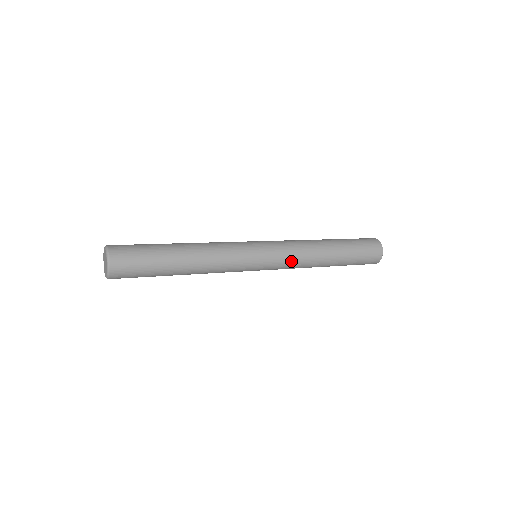
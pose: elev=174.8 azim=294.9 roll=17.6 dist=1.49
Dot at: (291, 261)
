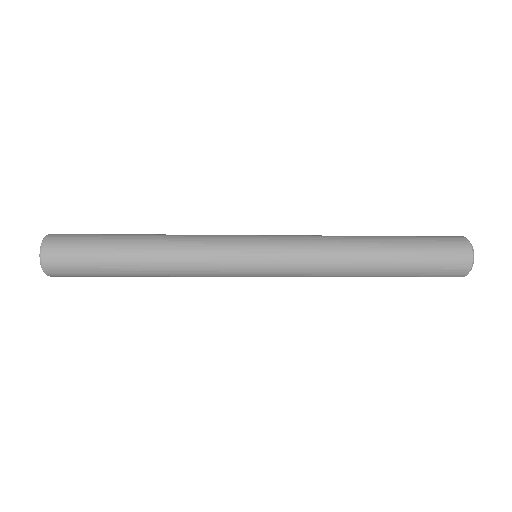
Dot at: (305, 257)
